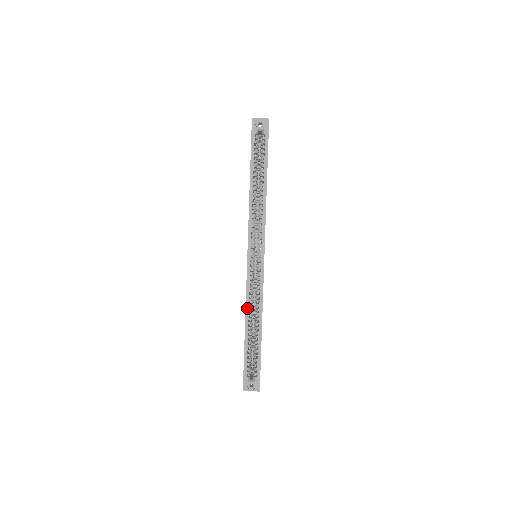
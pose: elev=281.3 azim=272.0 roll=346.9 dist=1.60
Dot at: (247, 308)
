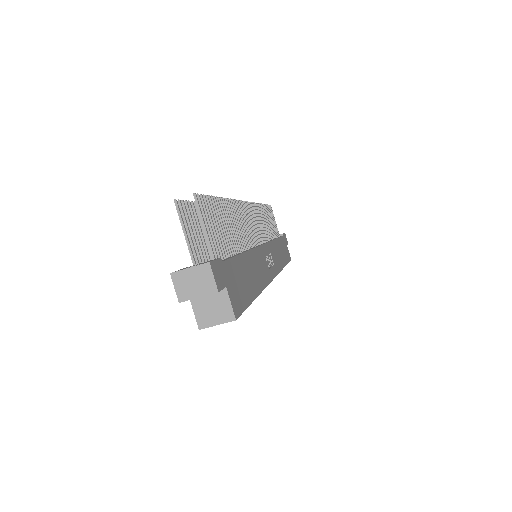
Dot at: occluded
